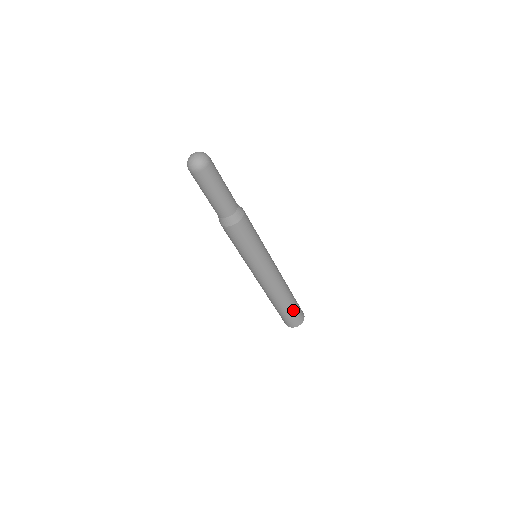
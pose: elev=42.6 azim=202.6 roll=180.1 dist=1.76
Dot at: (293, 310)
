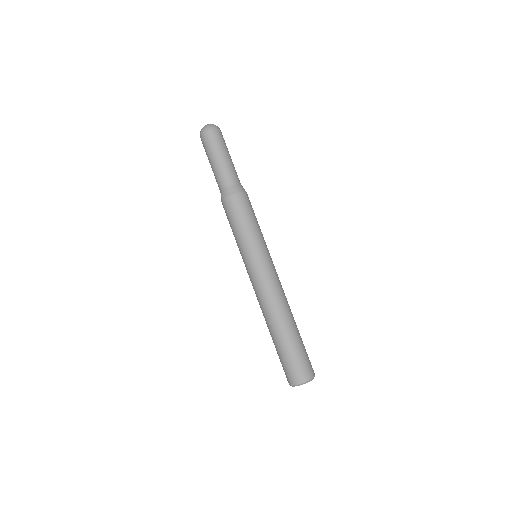
Dot at: (300, 347)
